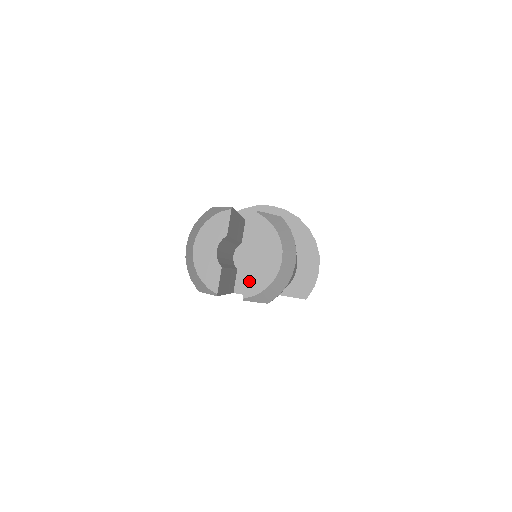
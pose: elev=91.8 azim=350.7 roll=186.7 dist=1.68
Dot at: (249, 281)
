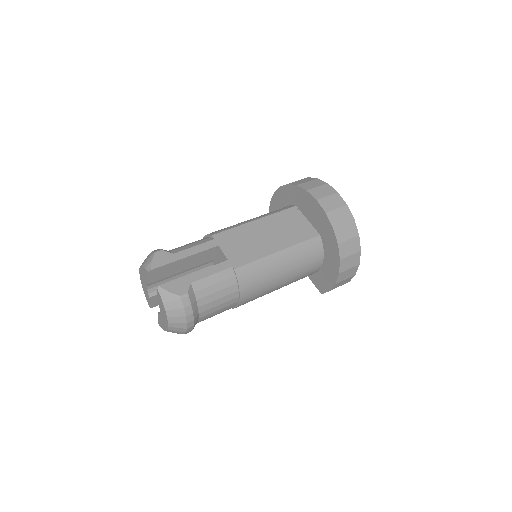
Dot at: (159, 318)
